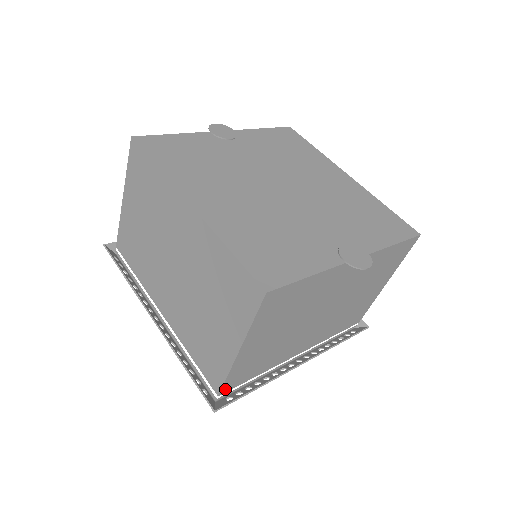
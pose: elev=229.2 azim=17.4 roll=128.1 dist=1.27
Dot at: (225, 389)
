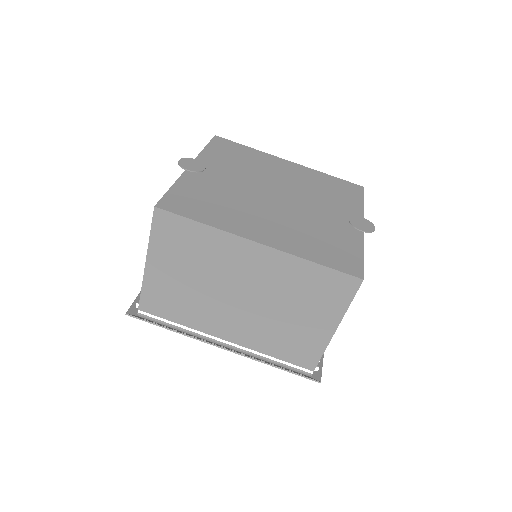
Dot at: occluded
